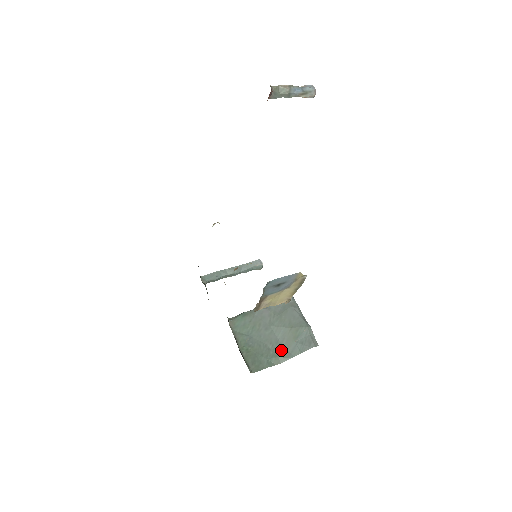
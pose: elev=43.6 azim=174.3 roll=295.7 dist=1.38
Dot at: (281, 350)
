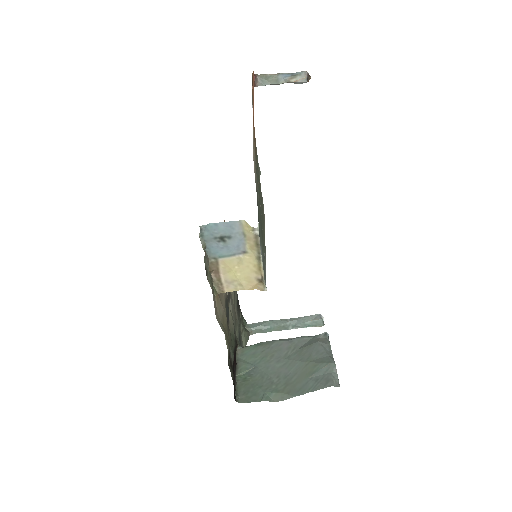
Dot at: (287, 386)
